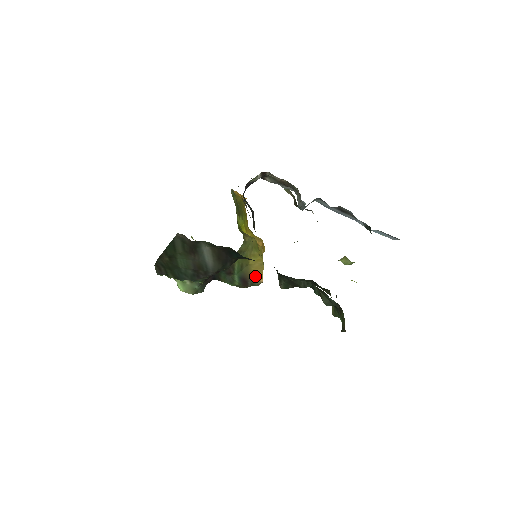
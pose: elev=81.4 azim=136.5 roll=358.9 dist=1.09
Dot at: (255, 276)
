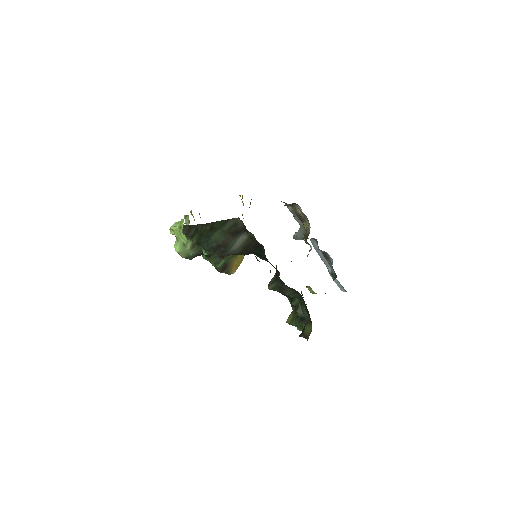
Dot at: (233, 267)
